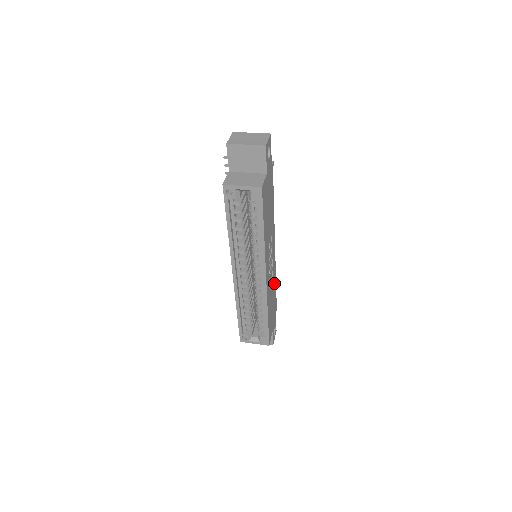
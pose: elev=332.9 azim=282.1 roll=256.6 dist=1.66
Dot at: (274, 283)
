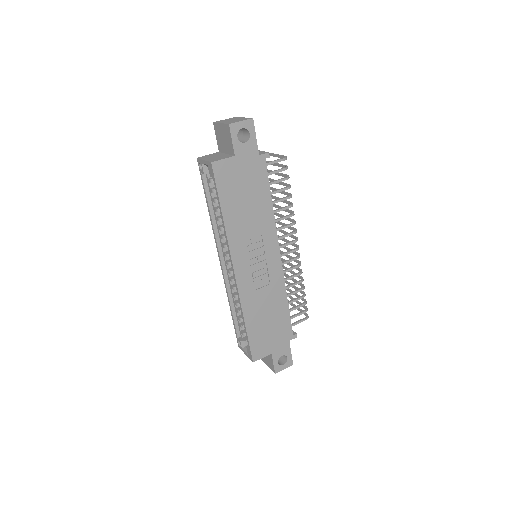
Dot at: (279, 298)
